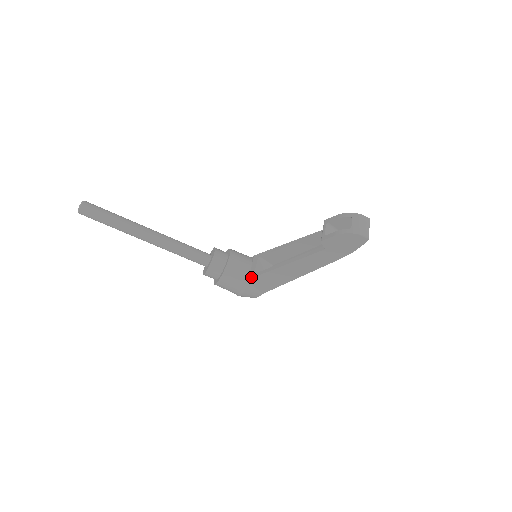
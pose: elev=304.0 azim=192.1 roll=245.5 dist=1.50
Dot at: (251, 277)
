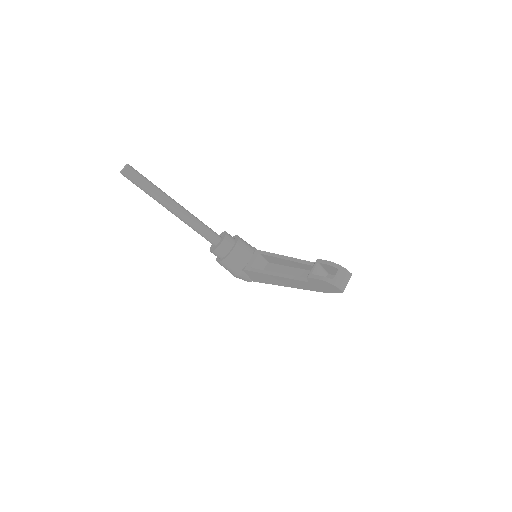
Dot at: (247, 269)
